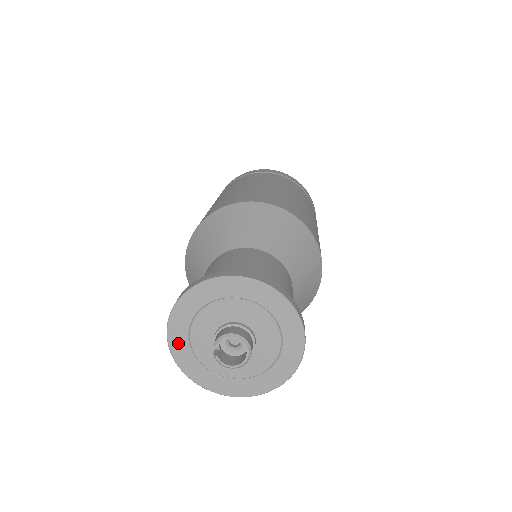
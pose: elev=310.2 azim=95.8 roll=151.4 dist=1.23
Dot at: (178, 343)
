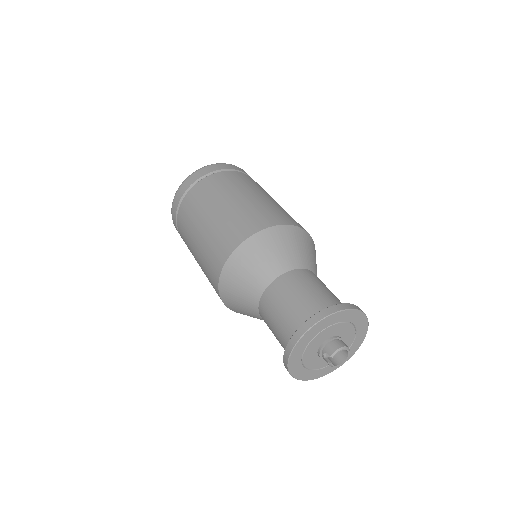
Dot at: (295, 360)
